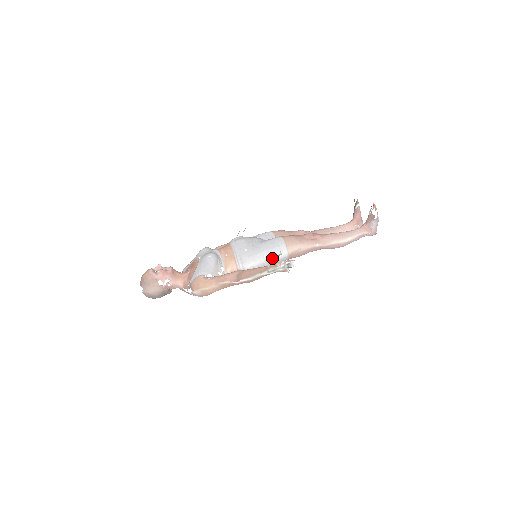
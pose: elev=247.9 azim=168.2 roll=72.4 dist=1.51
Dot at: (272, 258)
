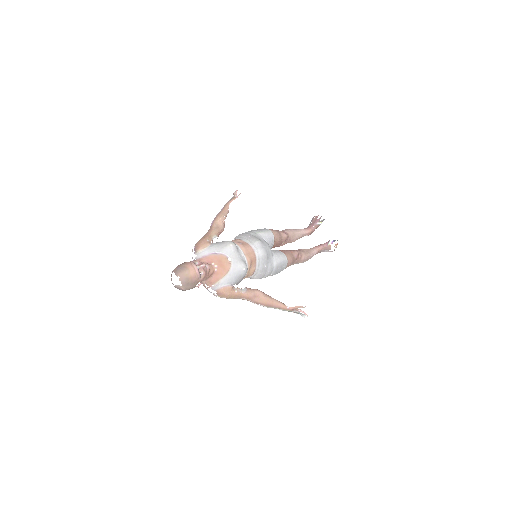
Dot at: occluded
